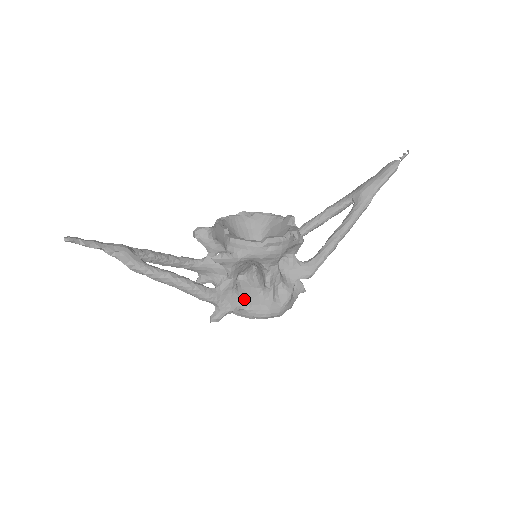
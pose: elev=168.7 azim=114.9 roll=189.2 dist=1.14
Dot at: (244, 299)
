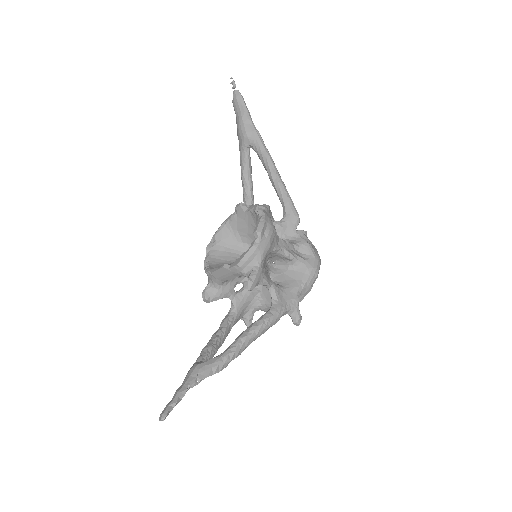
Dot at: (293, 285)
